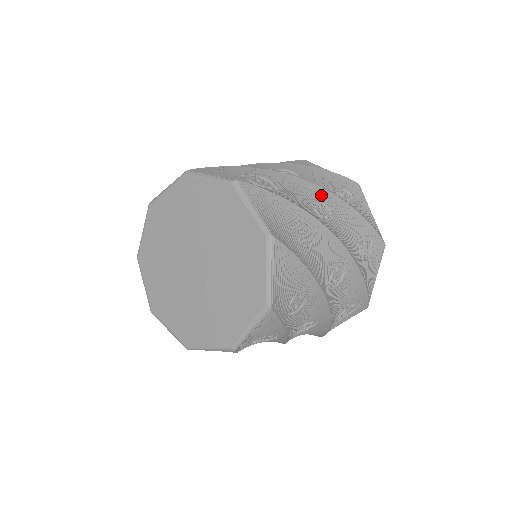
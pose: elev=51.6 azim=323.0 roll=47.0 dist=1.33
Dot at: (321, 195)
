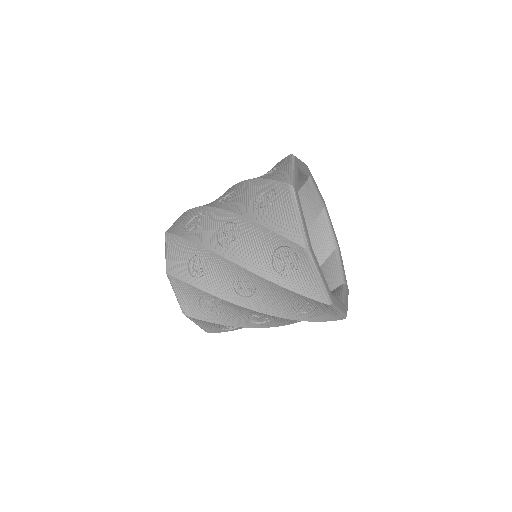
Dot at: (235, 188)
